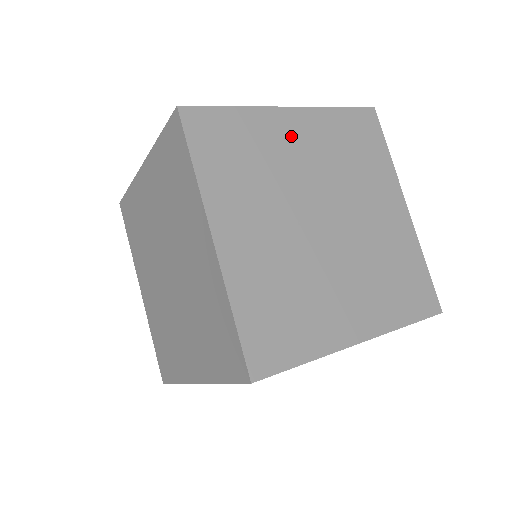
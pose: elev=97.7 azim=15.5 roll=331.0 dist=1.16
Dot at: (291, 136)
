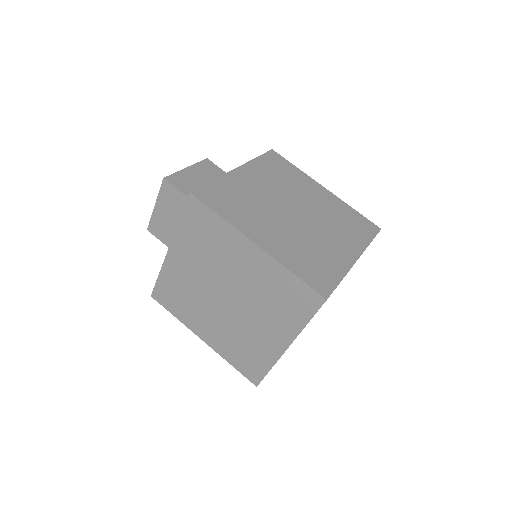
Dot at: occluded
